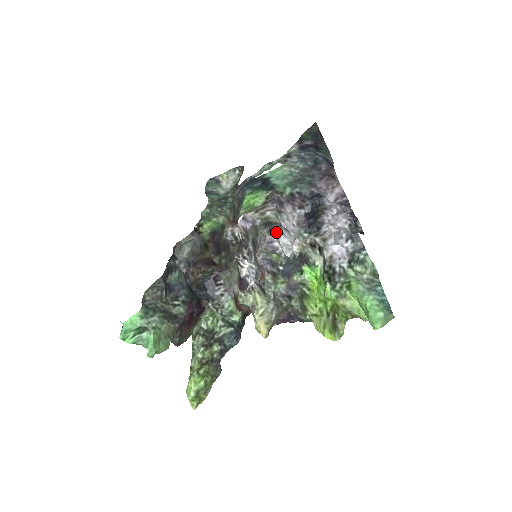
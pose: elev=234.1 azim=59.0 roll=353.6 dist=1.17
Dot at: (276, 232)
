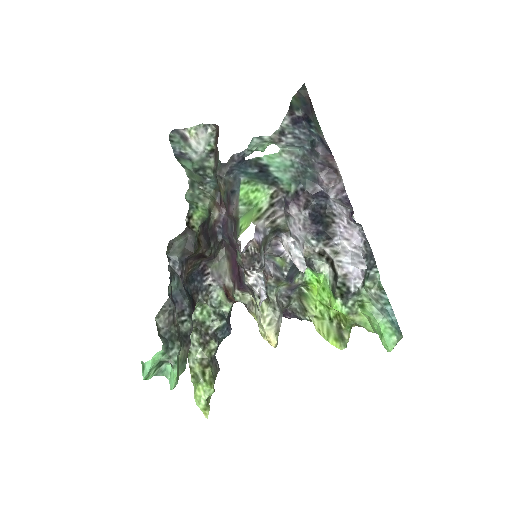
Dot at: (285, 240)
